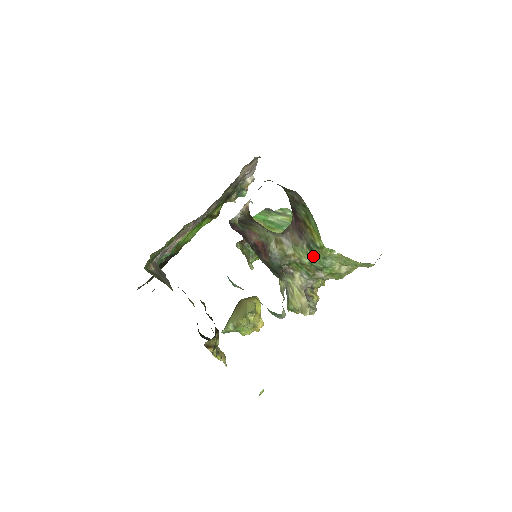
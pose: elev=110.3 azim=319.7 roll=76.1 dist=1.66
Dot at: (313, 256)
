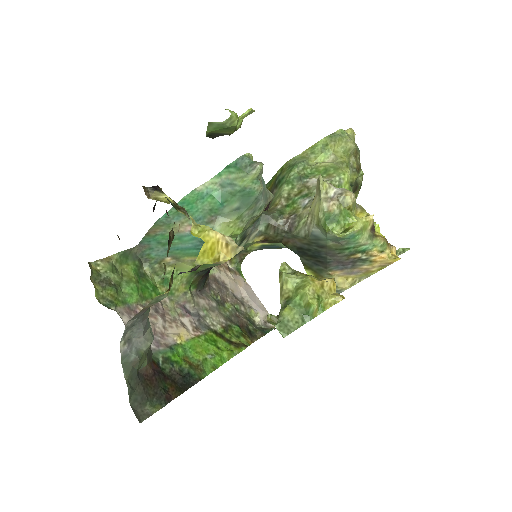
Dot at: (283, 179)
